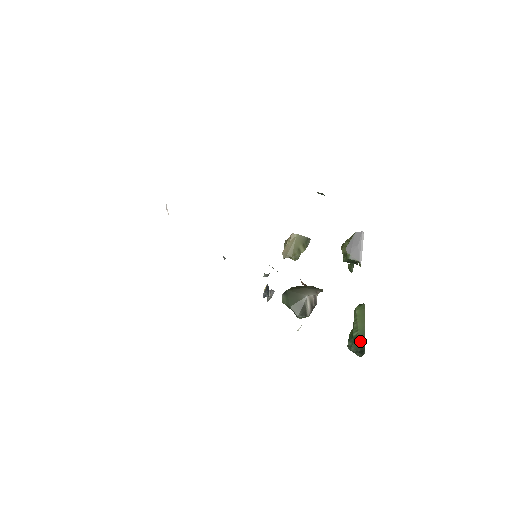
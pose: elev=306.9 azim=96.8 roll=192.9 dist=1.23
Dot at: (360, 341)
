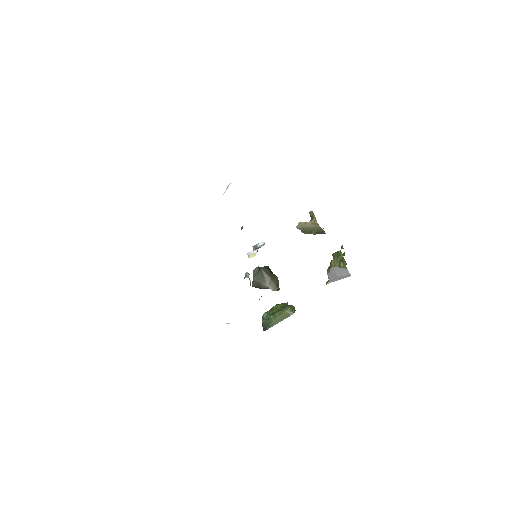
Dot at: (269, 325)
